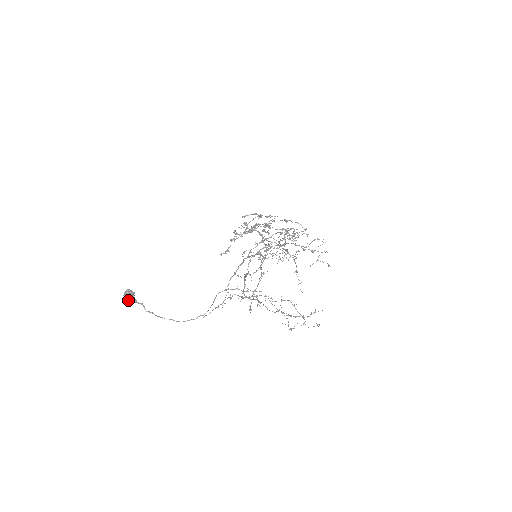
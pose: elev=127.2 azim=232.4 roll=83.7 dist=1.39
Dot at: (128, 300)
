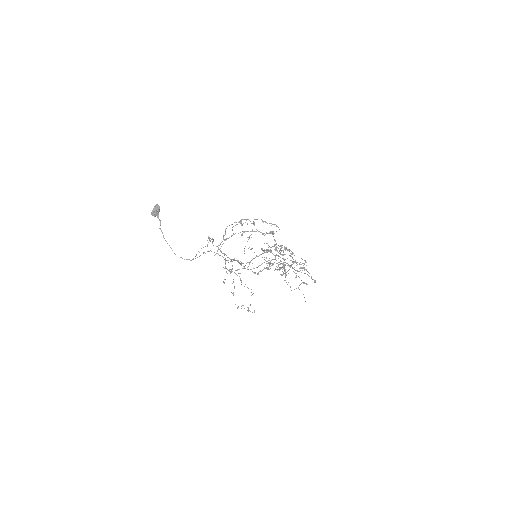
Dot at: (153, 210)
